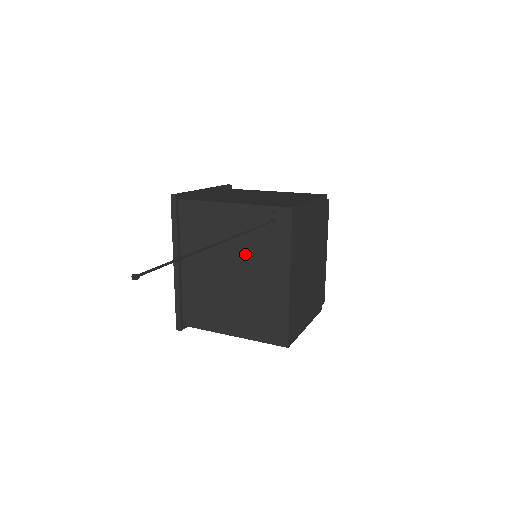
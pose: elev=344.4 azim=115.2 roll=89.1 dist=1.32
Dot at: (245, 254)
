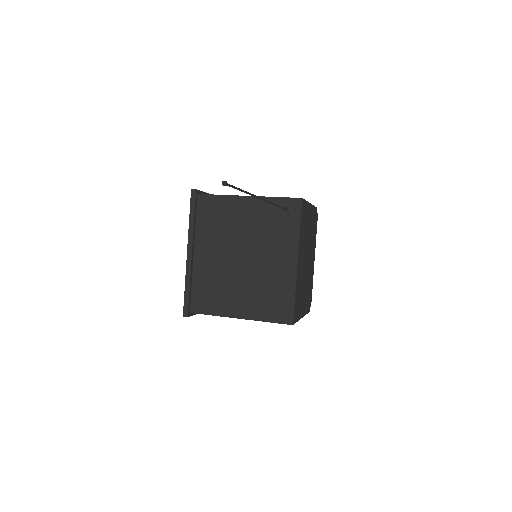
Dot at: (257, 240)
